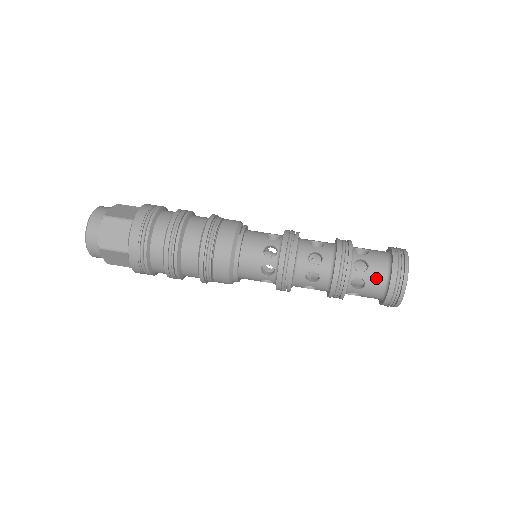
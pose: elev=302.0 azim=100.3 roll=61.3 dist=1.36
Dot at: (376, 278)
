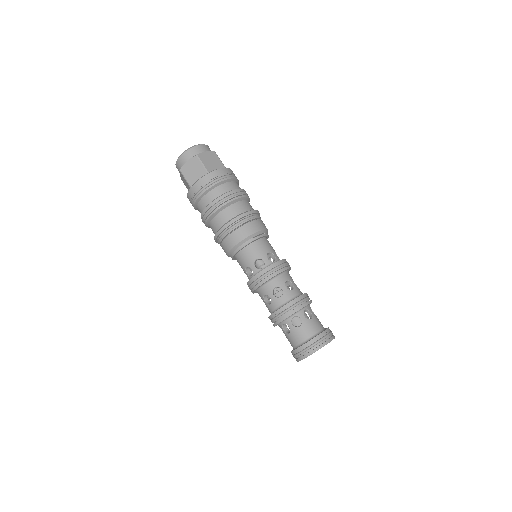
Dot at: (297, 336)
